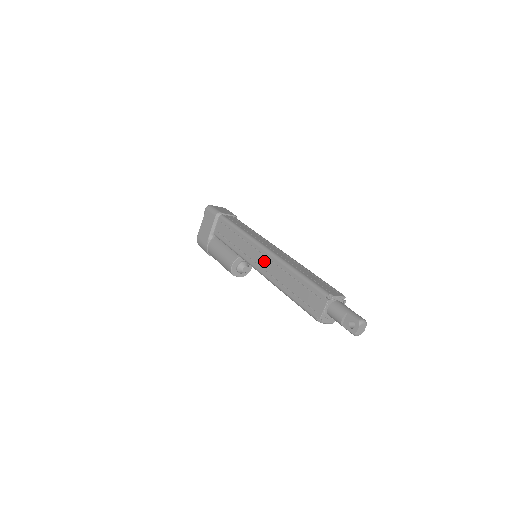
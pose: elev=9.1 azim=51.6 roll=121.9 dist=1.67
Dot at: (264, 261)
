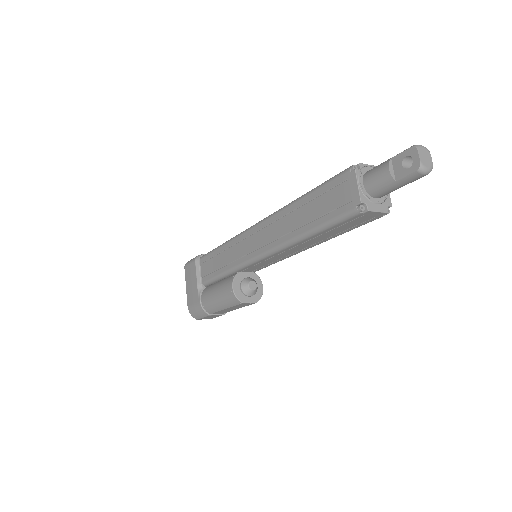
Dot at: (262, 236)
